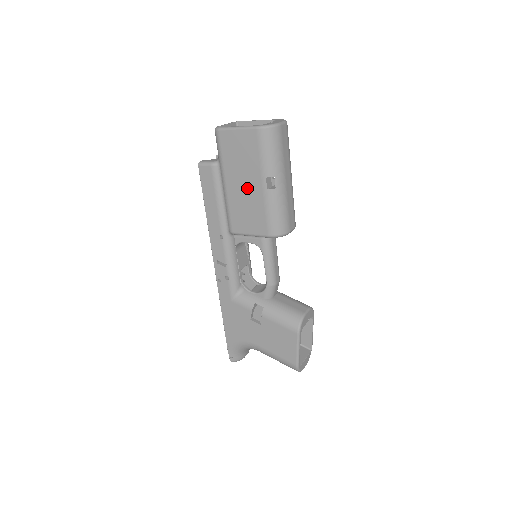
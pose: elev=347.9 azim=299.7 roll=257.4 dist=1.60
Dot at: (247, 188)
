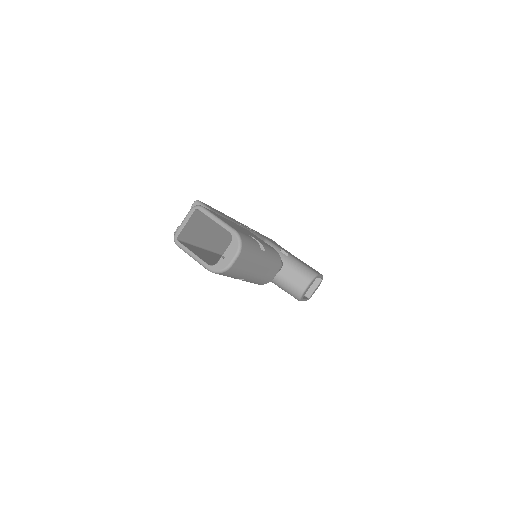
Dot at: occluded
